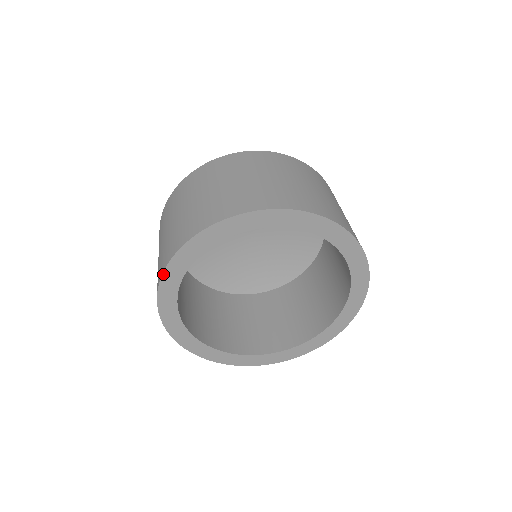
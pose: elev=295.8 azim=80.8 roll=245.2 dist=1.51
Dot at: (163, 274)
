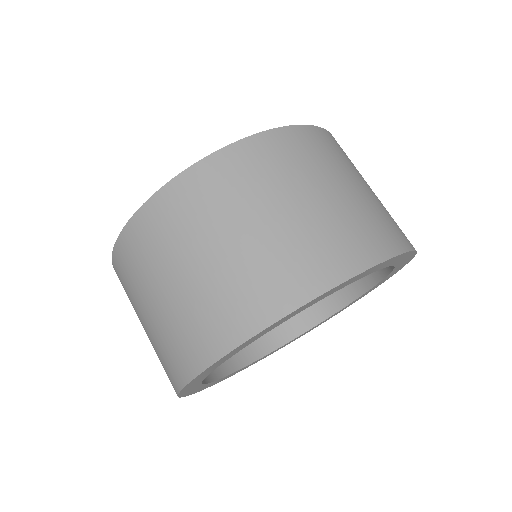
Dot at: (182, 390)
